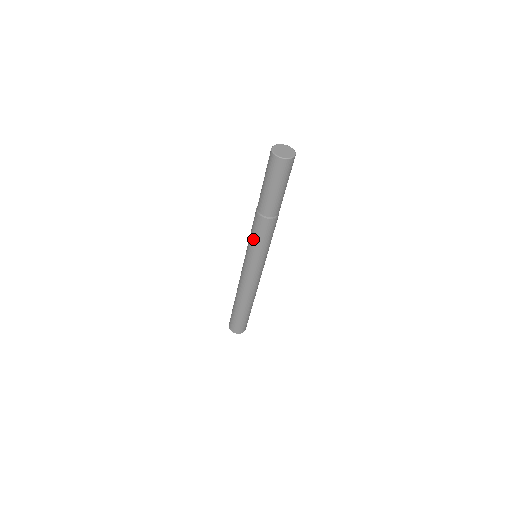
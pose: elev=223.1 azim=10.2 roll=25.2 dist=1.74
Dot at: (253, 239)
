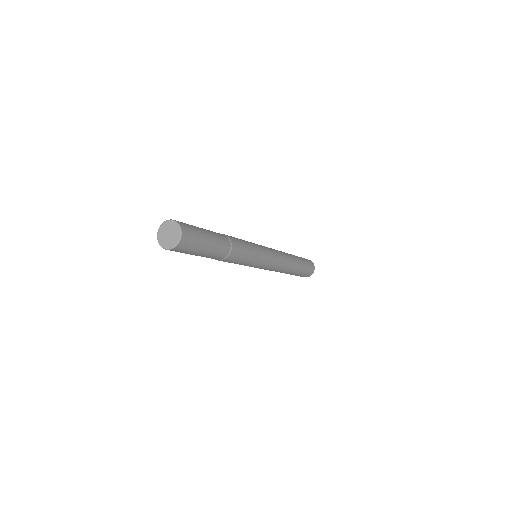
Dot at: occluded
